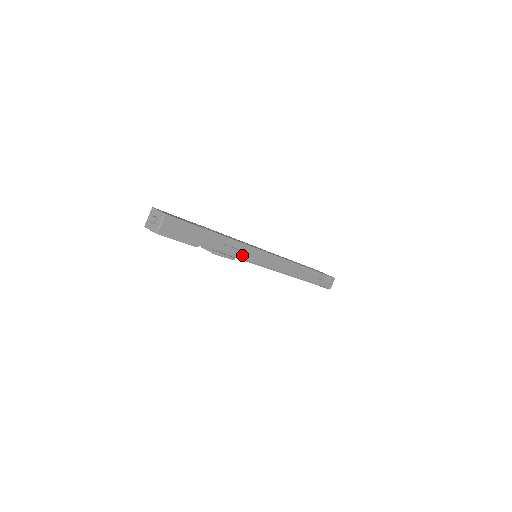
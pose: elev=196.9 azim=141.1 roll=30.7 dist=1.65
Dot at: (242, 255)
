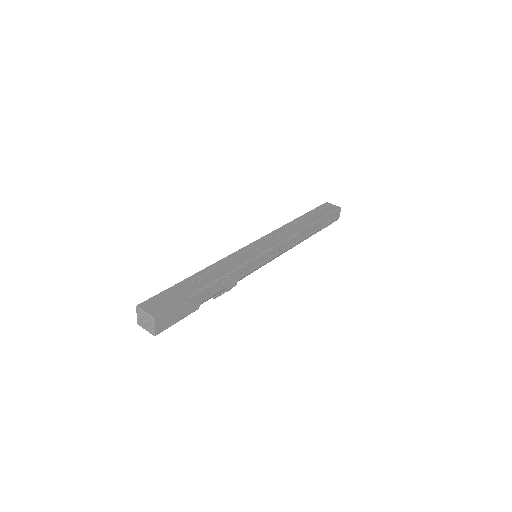
Dot at: (243, 275)
